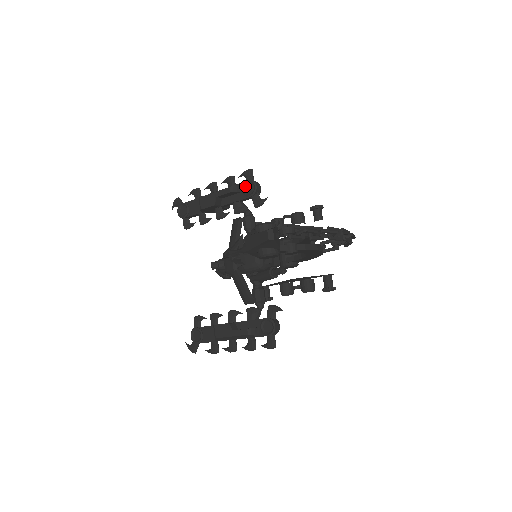
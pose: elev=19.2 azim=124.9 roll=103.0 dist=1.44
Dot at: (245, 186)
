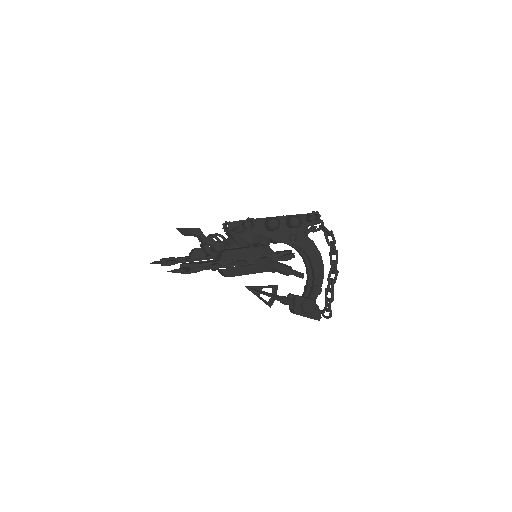
Dot at: (280, 260)
